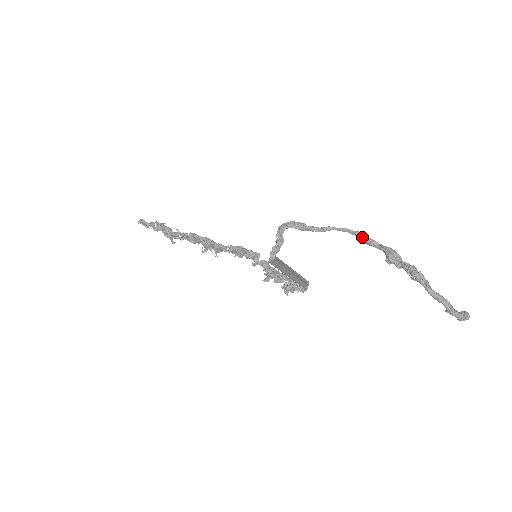
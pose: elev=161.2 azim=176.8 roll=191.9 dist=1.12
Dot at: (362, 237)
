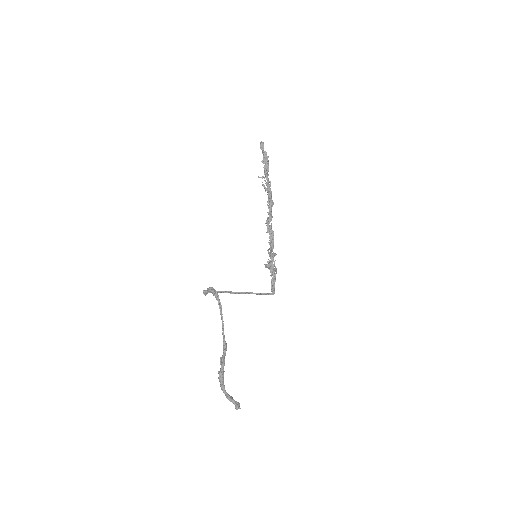
Dot at: (223, 338)
